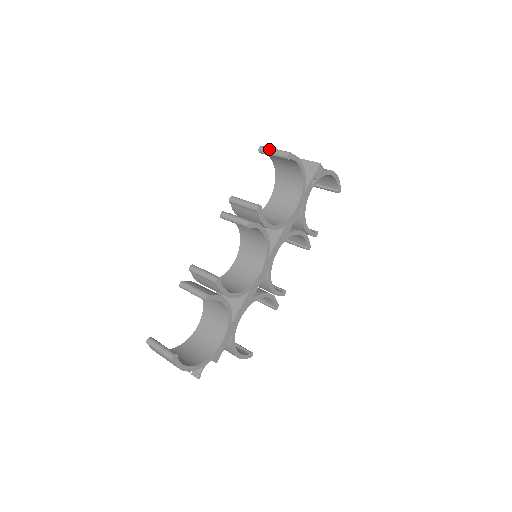
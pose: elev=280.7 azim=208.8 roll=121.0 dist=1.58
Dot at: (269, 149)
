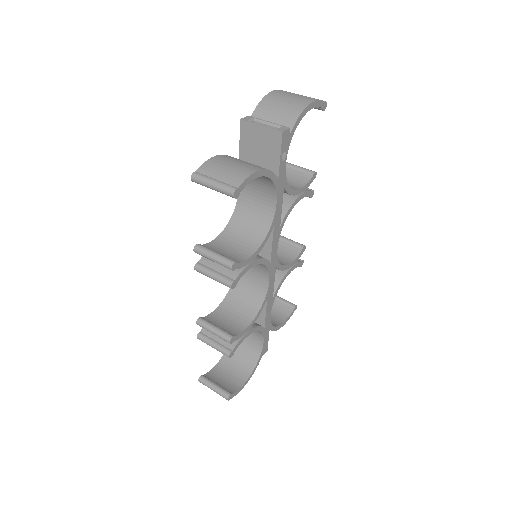
Dot at: (205, 184)
